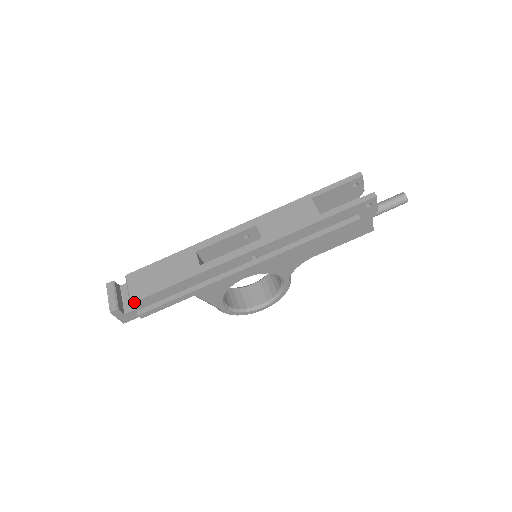
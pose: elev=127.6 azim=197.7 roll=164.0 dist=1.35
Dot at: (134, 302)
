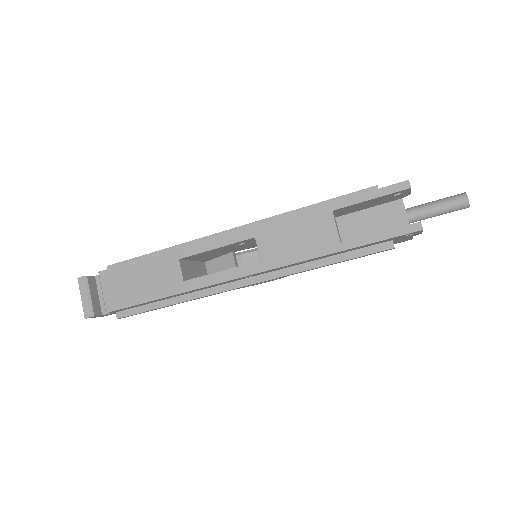
Dot at: (110, 312)
